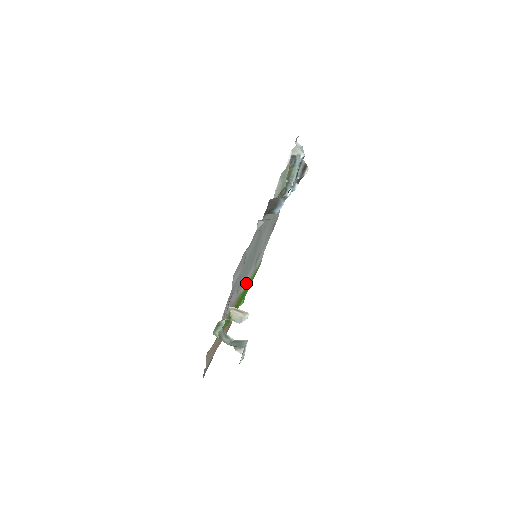
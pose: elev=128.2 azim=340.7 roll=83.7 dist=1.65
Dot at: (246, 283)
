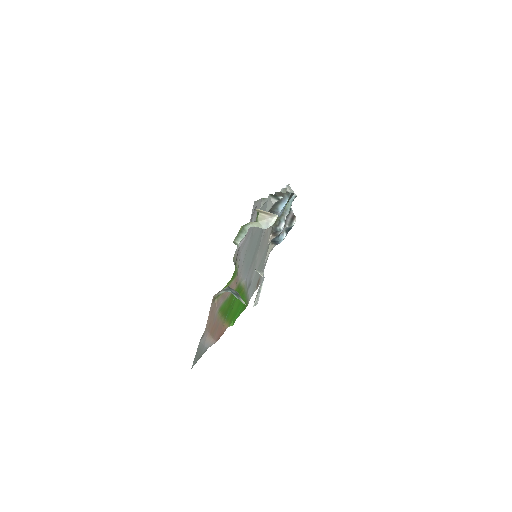
Dot at: (243, 284)
